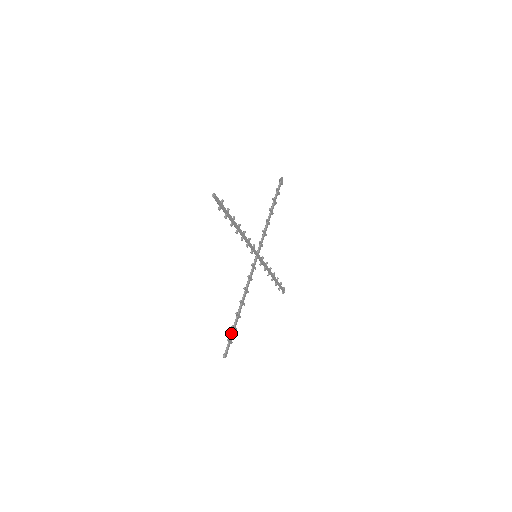
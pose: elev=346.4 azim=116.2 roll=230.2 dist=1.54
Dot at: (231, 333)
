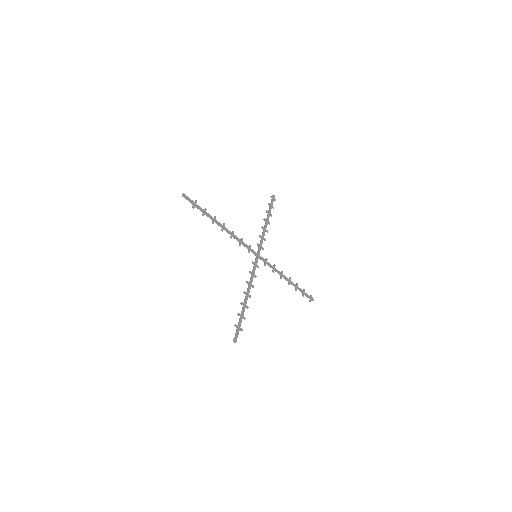
Dot at: (239, 320)
